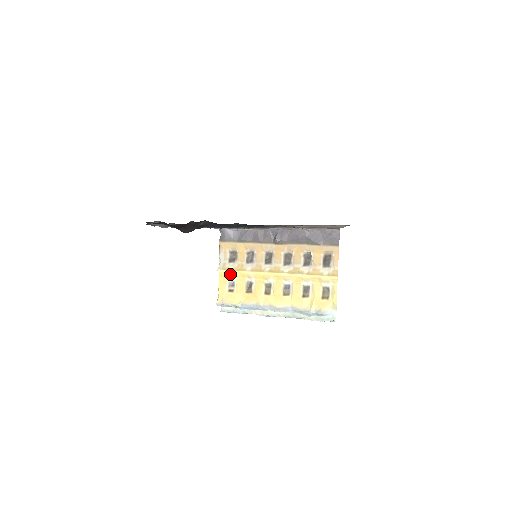
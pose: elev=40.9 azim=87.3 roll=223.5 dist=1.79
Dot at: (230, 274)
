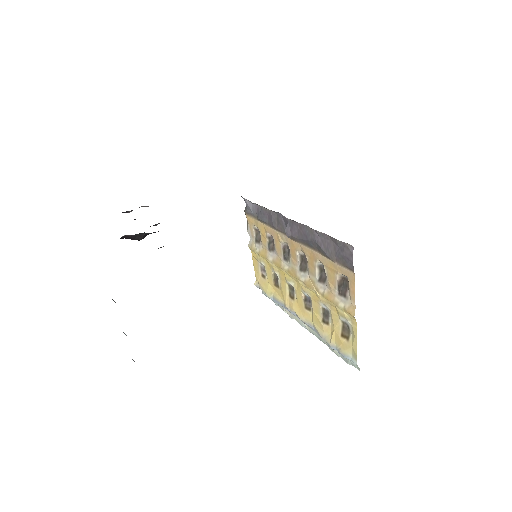
Dot at: (258, 257)
